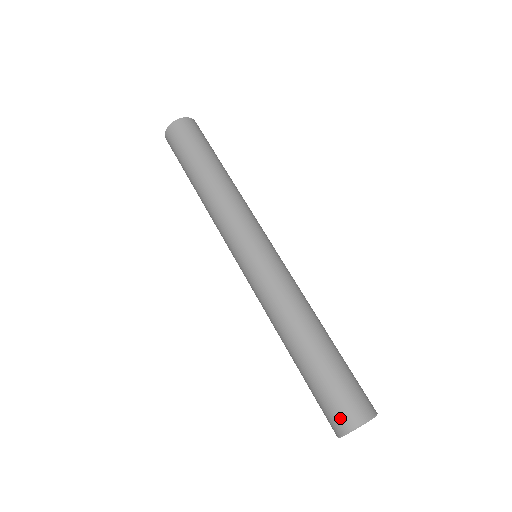
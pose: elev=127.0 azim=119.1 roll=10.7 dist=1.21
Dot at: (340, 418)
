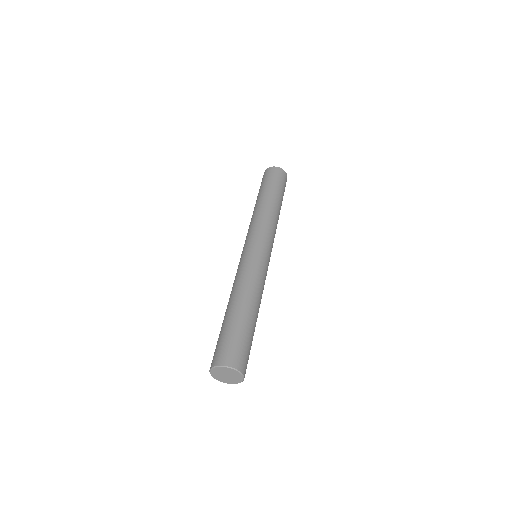
Dot at: (214, 358)
